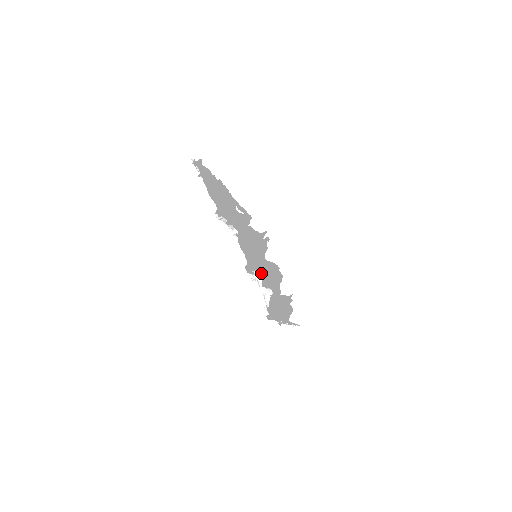
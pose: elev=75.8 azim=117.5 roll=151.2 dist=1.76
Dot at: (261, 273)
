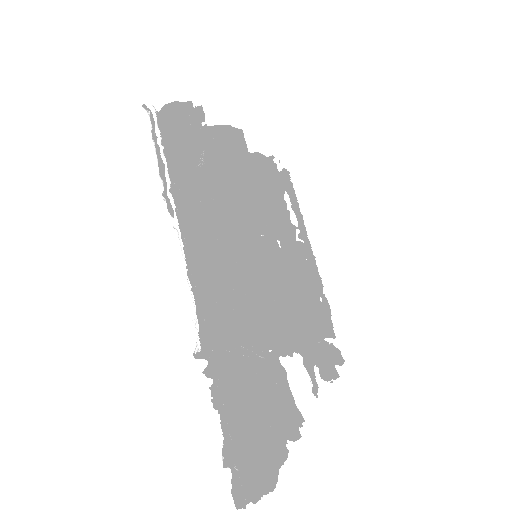
Dot at: (329, 367)
